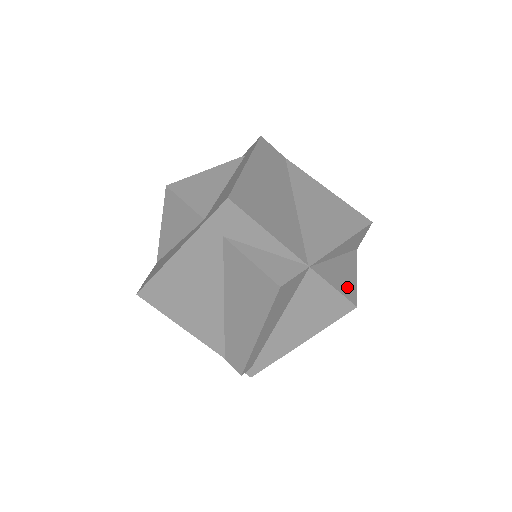
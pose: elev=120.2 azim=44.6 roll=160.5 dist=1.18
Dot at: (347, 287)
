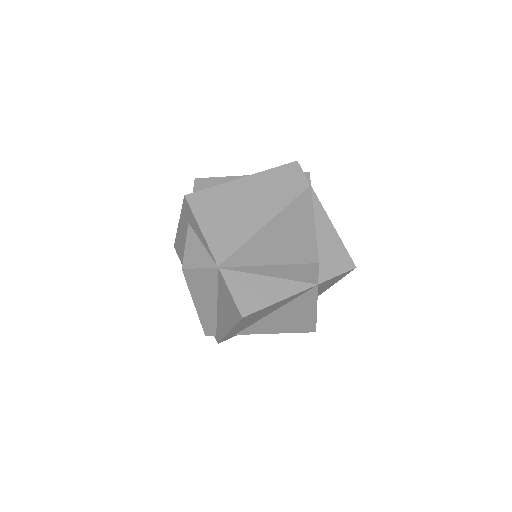
Dot at: (250, 300)
